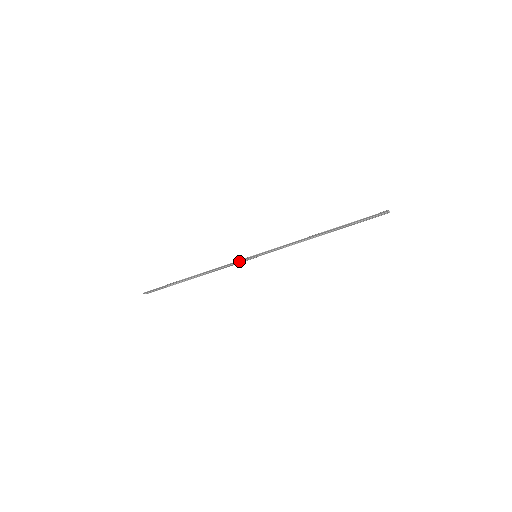
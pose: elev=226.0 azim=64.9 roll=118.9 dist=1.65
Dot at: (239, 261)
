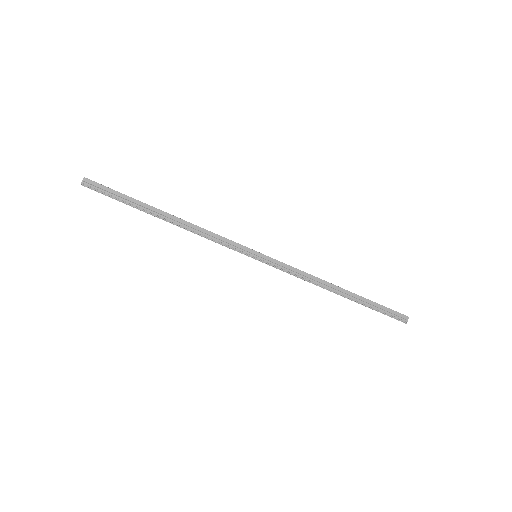
Dot at: (234, 245)
